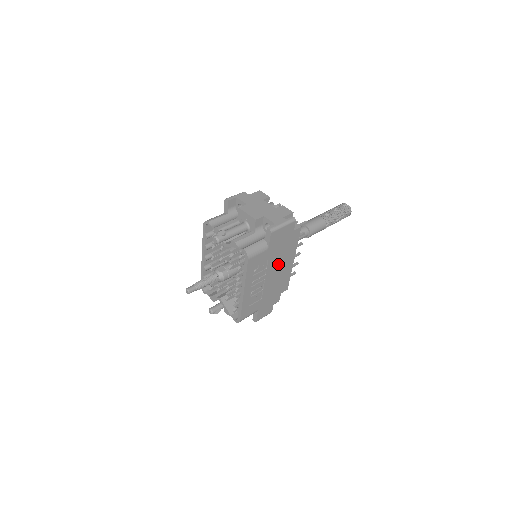
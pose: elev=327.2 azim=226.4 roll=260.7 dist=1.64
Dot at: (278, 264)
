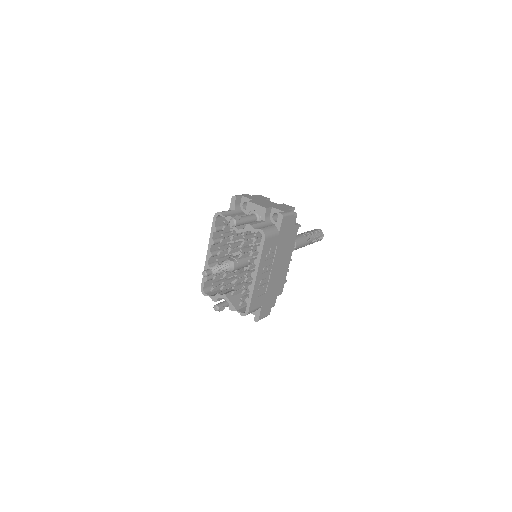
Dot at: (282, 257)
